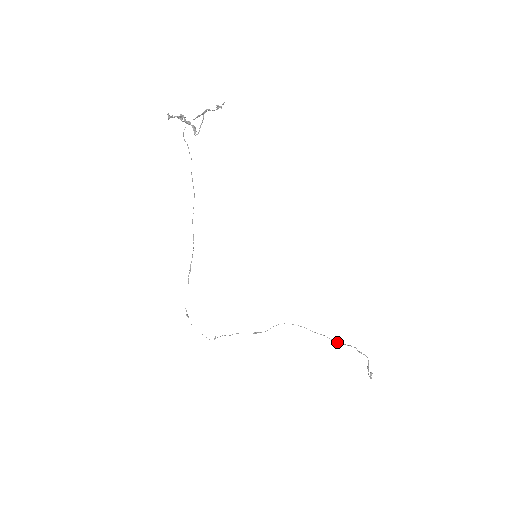
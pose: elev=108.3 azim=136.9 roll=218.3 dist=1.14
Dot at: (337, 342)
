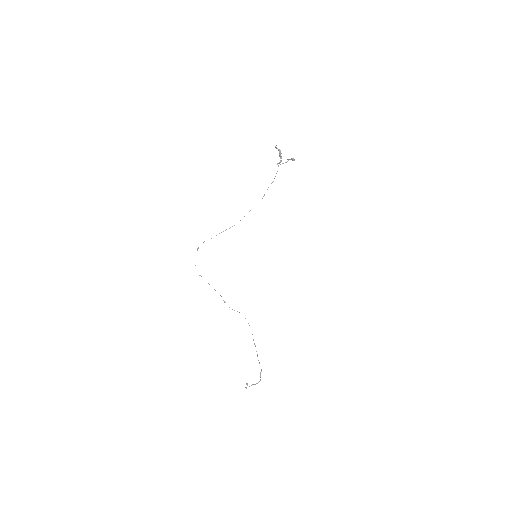
Dot at: occluded
